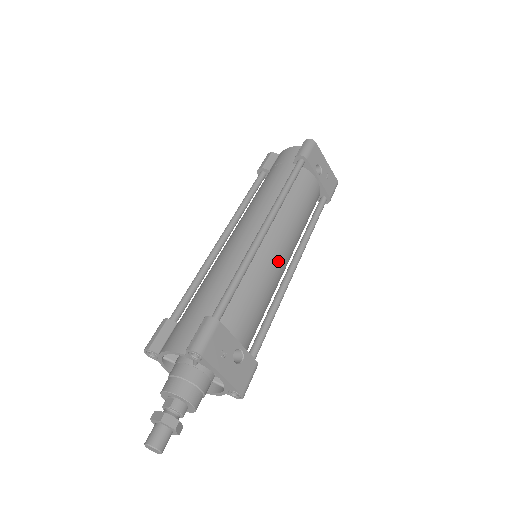
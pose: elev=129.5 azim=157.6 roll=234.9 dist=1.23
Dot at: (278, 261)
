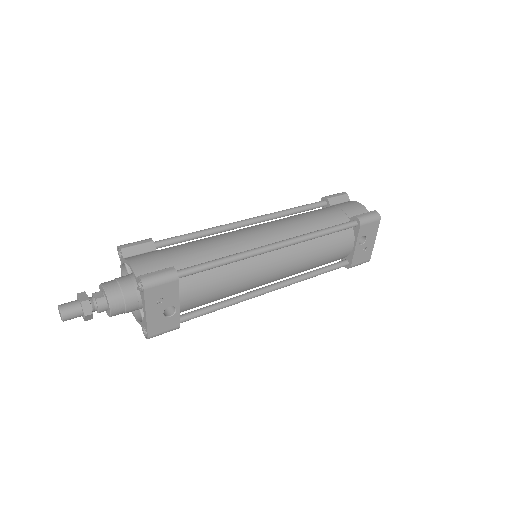
Dot at: (264, 275)
